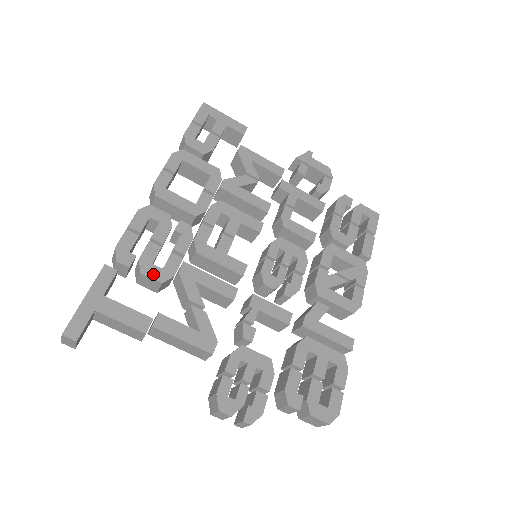
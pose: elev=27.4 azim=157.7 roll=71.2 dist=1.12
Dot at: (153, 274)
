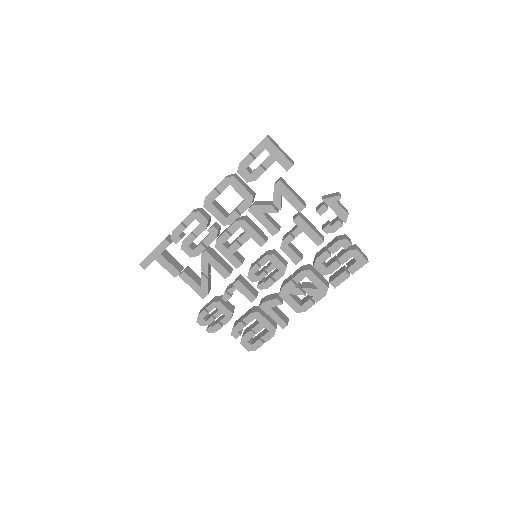
Dot at: (187, 251)
